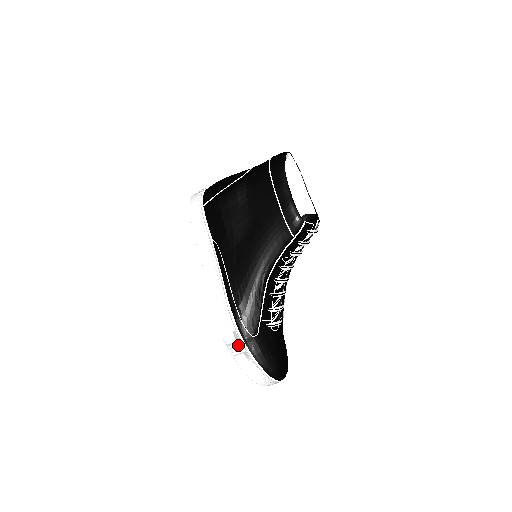
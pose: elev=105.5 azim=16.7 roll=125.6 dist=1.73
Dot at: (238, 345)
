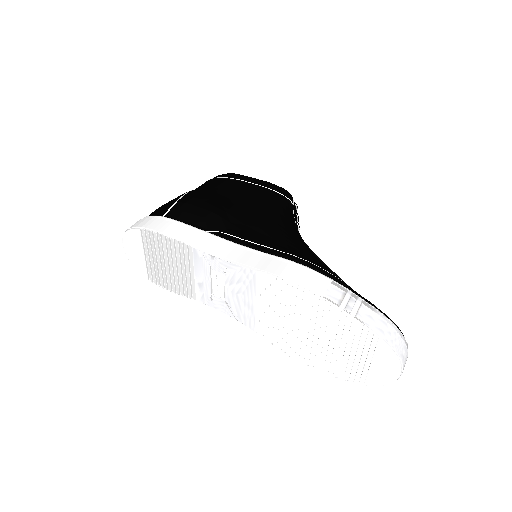
Dot at: (350, 295)
